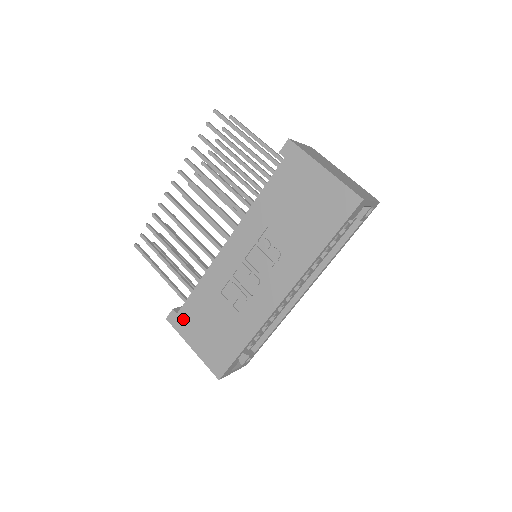
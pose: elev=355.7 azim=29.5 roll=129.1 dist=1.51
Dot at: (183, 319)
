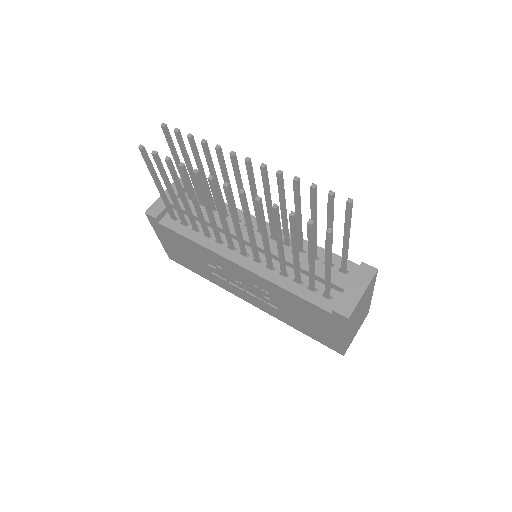
Dot at: (162, 229)
